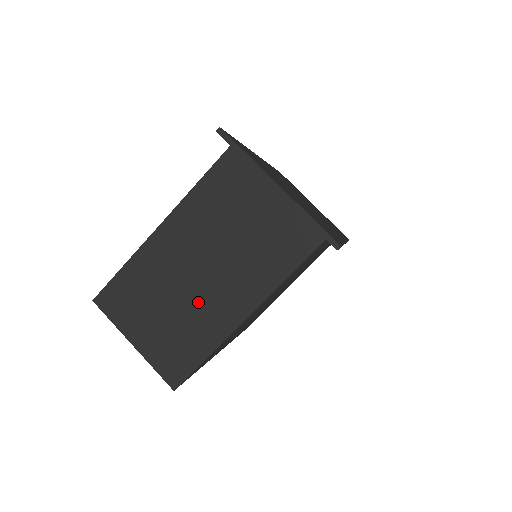
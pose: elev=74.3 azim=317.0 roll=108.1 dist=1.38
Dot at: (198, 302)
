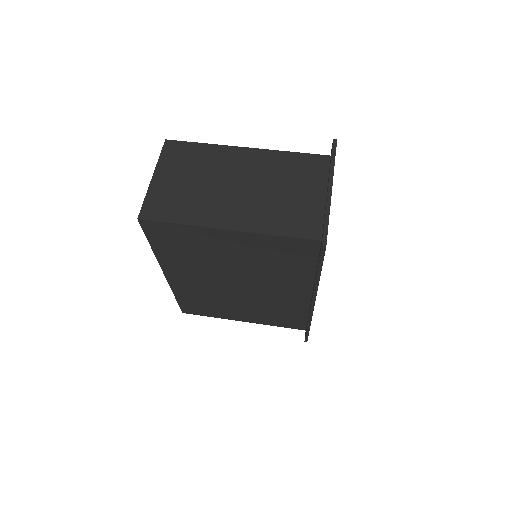
Dot at: (215, 196)
